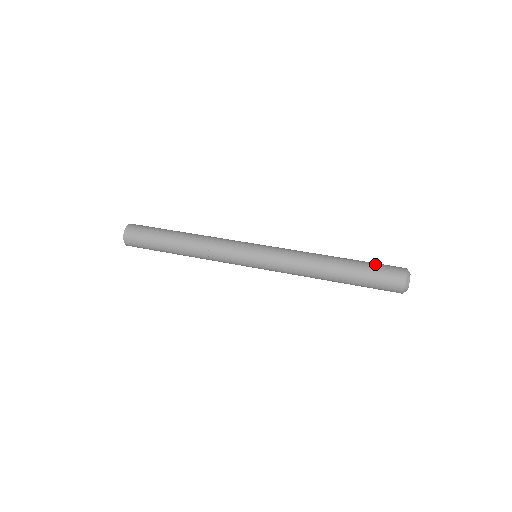
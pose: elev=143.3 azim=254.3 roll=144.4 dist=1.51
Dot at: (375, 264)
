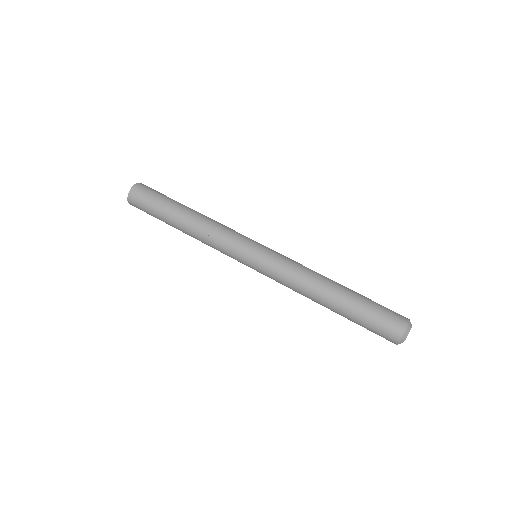
Dot at: (377, 303)
